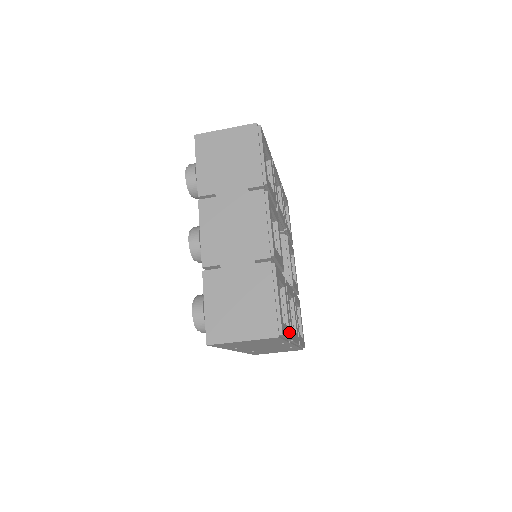
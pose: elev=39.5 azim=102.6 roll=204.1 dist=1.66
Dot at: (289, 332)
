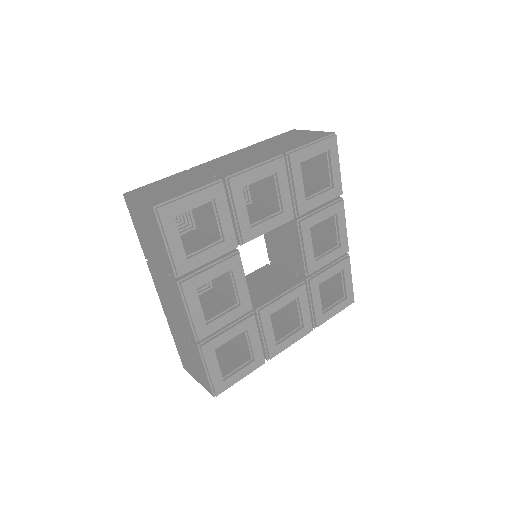
Dot at: (255, 364)
